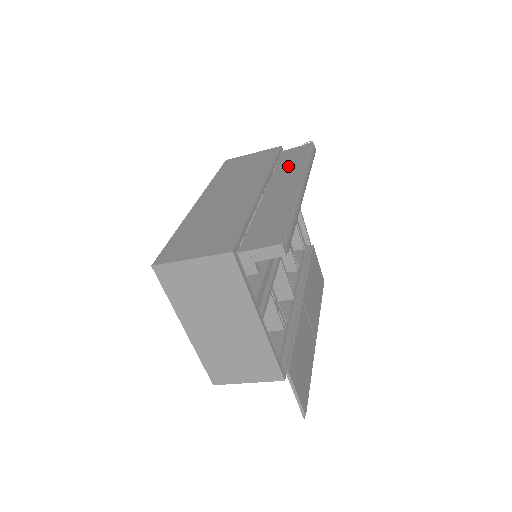
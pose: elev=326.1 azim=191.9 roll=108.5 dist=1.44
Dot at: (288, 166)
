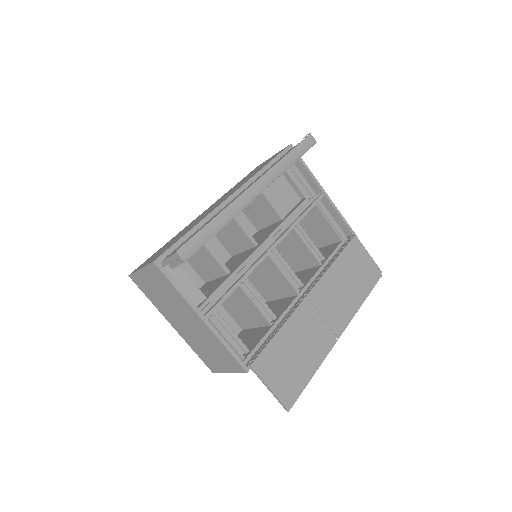
Dot at: occluded
